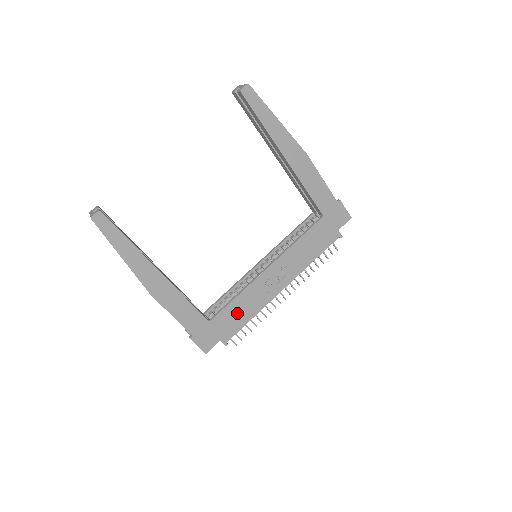
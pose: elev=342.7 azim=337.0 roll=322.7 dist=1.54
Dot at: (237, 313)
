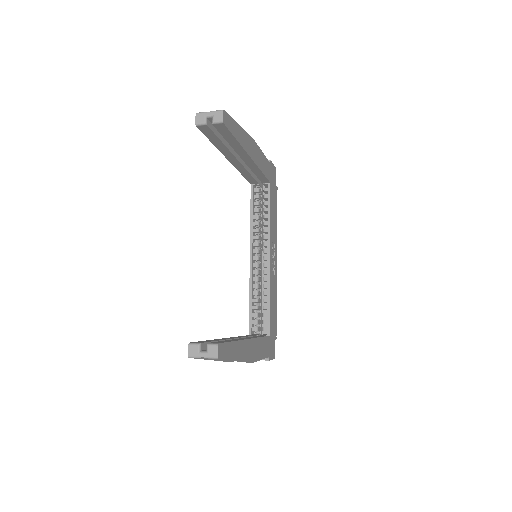
Dot at: (273, 310)
